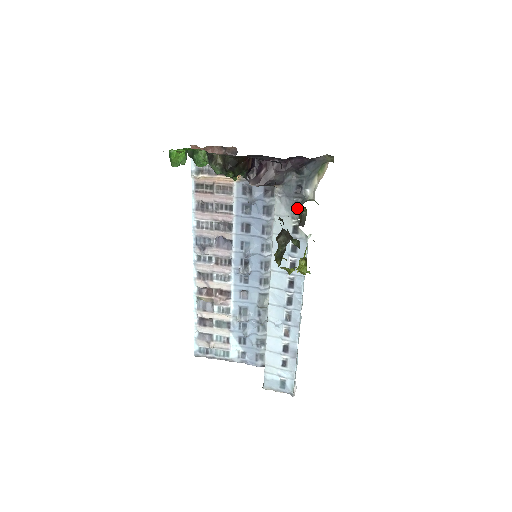
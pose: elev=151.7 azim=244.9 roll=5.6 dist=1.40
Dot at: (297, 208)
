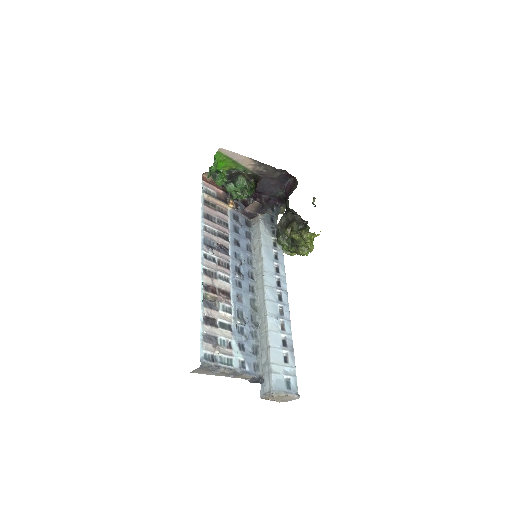
Dot at: (274, 231)
